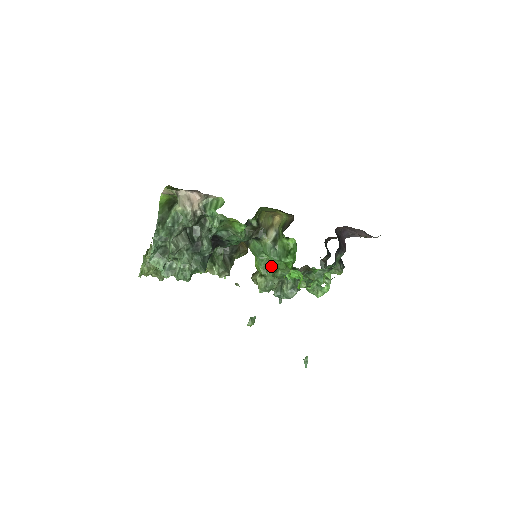
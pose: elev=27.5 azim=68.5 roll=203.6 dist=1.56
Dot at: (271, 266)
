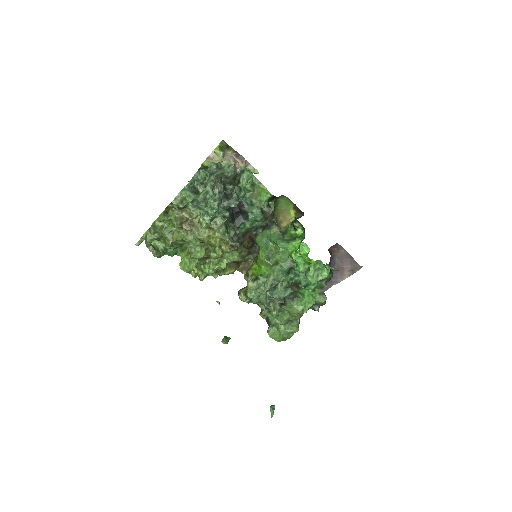
Dot at: (274, 255)
